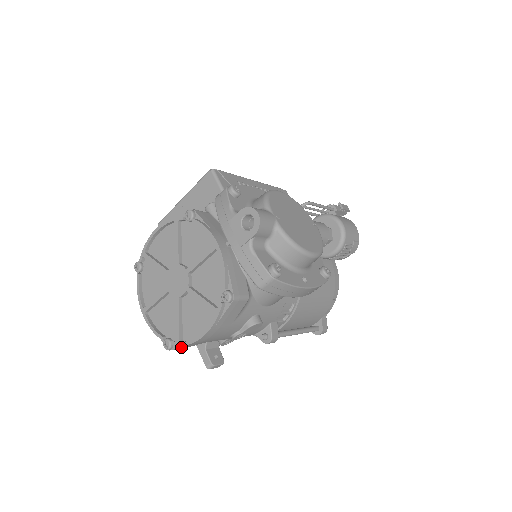
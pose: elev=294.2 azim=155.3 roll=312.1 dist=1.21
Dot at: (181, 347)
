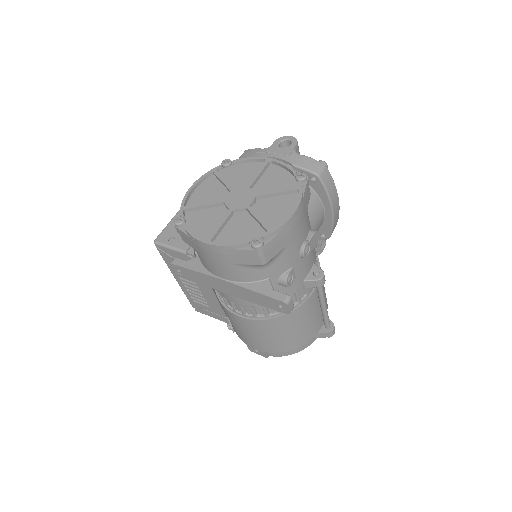
Dot at: (273, 238)
